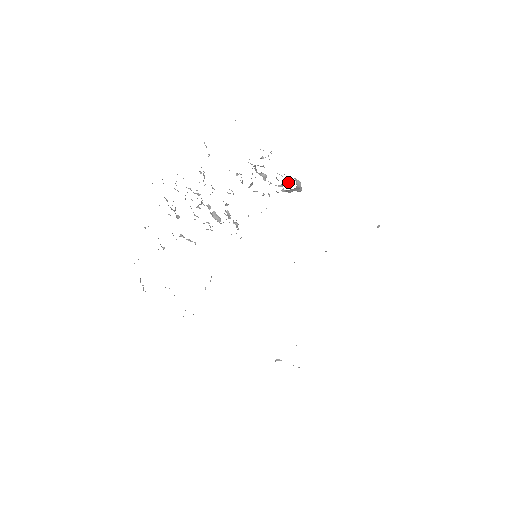
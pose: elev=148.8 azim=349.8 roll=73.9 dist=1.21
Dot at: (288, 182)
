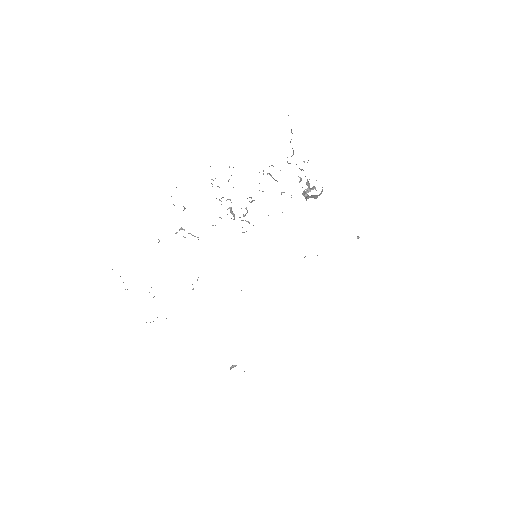
Dot at: occluded
